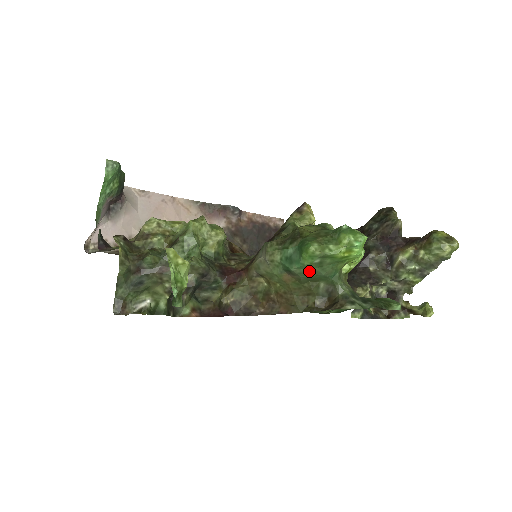
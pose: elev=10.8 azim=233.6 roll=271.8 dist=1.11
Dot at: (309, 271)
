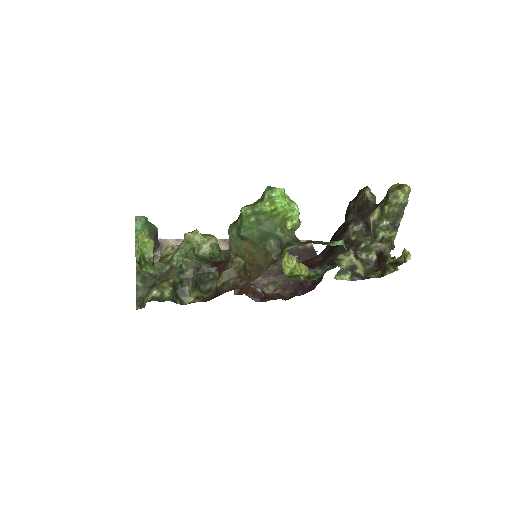
Dot at: (254, 231)
